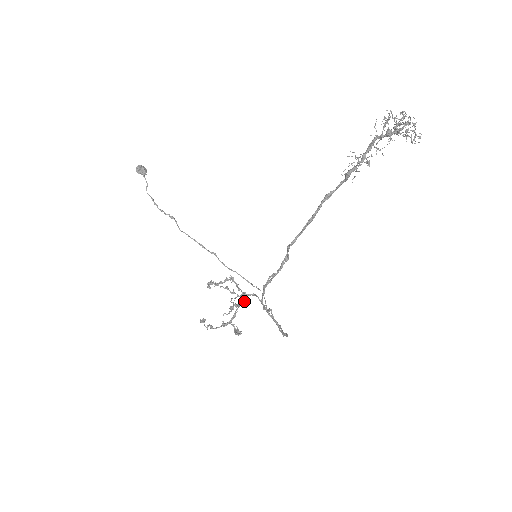
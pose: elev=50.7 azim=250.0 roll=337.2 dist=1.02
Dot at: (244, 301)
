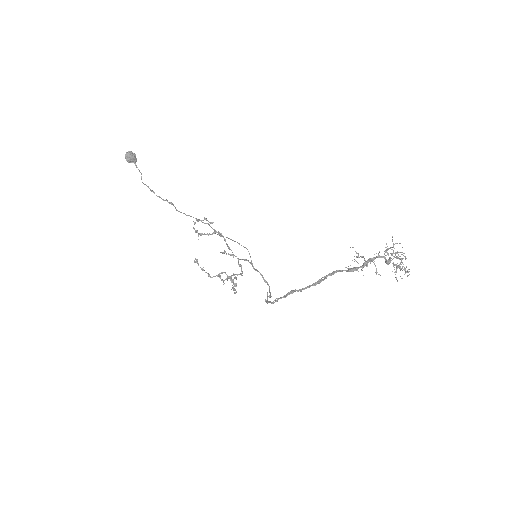
Dot at: (242, 275)
